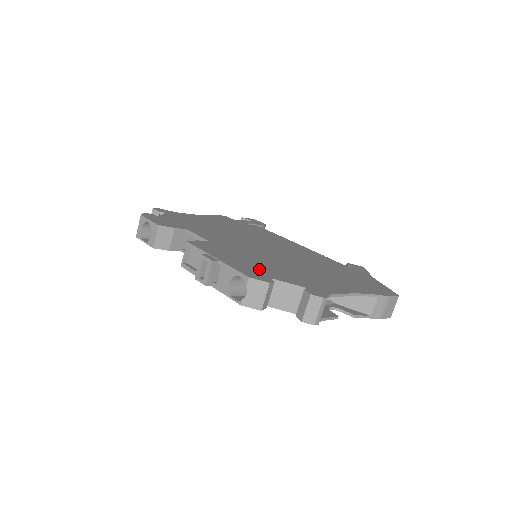
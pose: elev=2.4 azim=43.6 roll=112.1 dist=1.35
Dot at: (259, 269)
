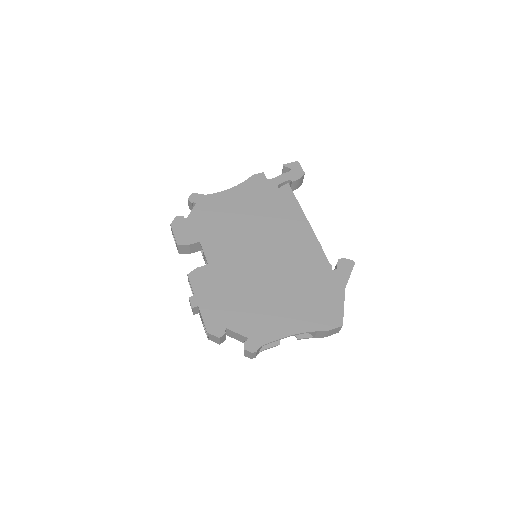
Dot at: (224, 313)
